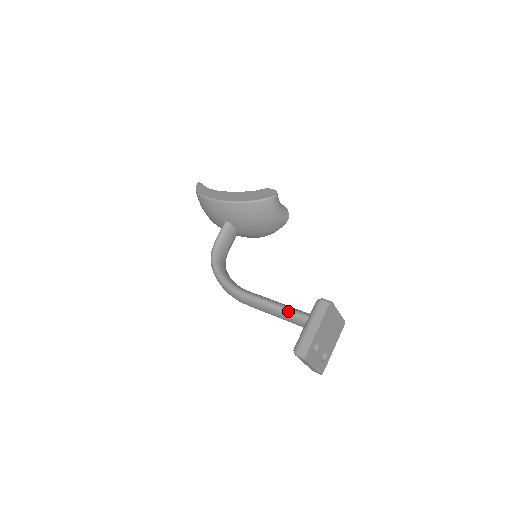
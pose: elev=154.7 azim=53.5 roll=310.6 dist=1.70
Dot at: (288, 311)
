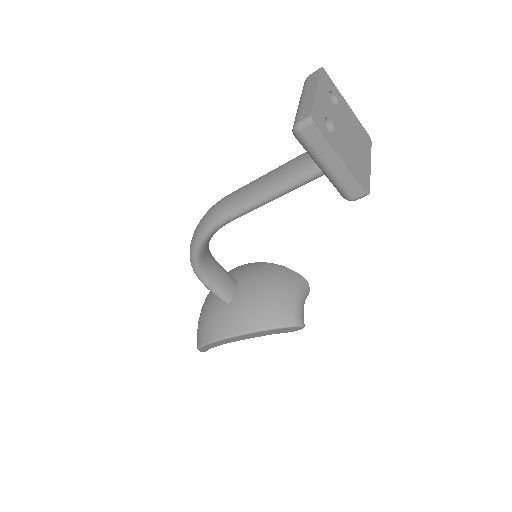
Dot at: occluded
